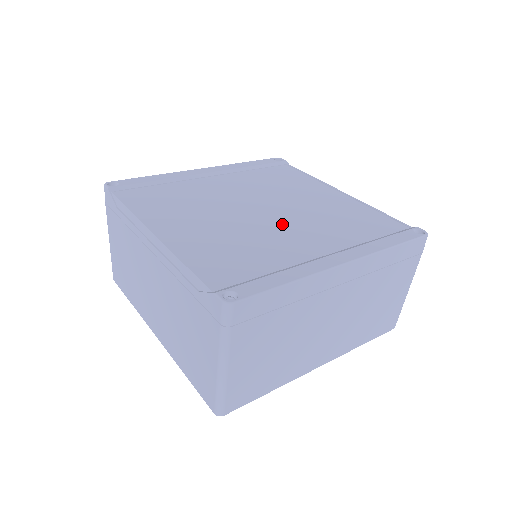
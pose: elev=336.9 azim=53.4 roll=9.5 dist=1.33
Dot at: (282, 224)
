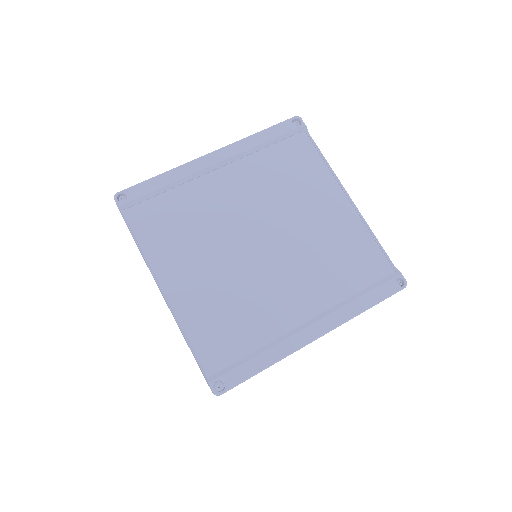
Dot at: (277, 269)
